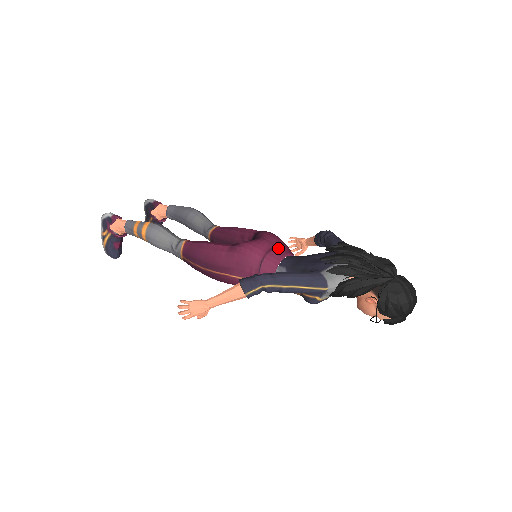
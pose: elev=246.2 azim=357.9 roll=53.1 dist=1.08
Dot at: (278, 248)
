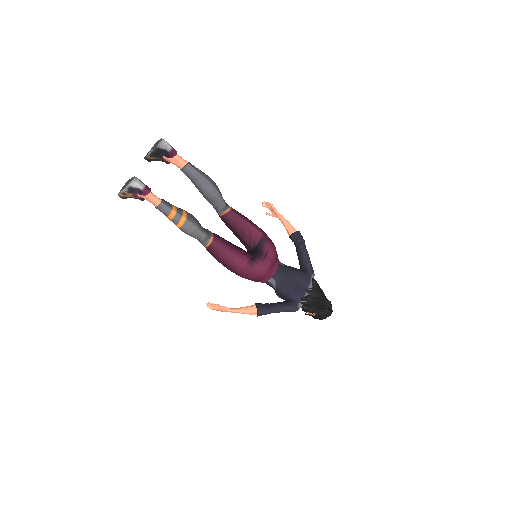
Dot at: (275, 265)
